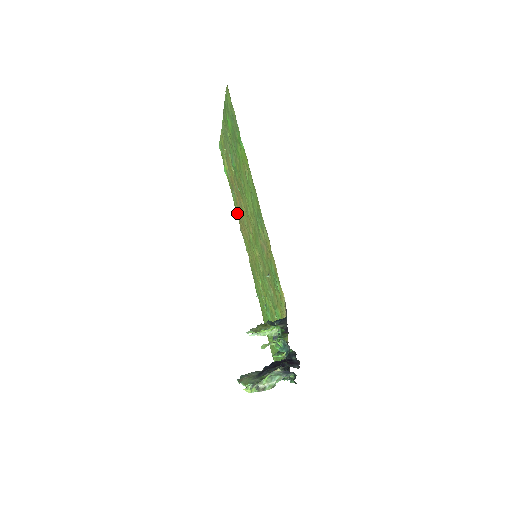
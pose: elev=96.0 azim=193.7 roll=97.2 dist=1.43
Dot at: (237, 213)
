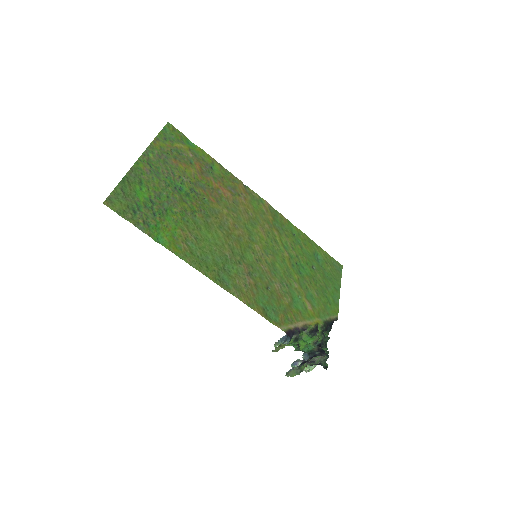
Dot at: (229, 176)
